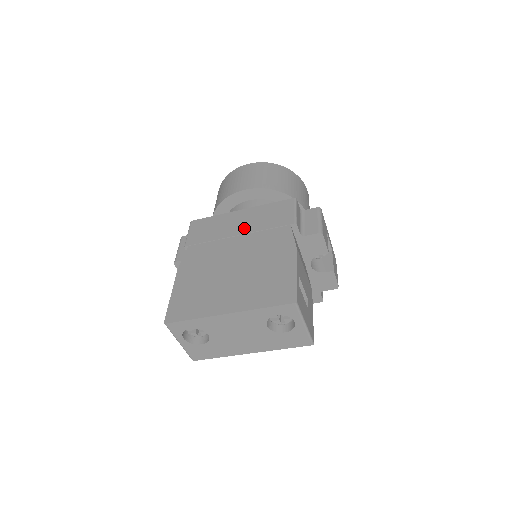
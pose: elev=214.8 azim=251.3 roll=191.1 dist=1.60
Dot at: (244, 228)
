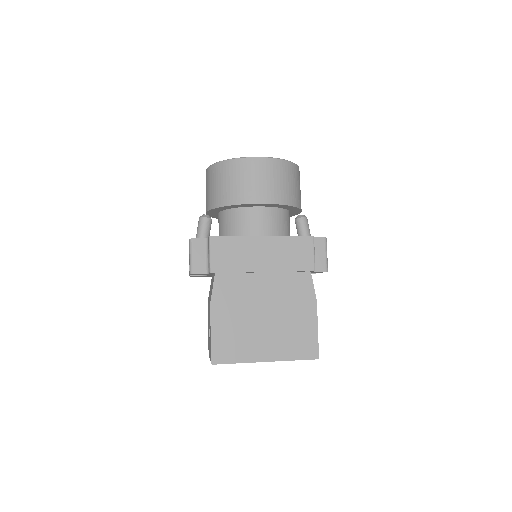
Dot at: (269, 264)
